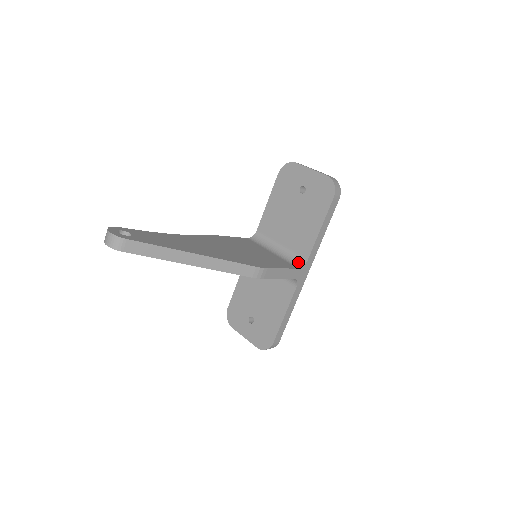
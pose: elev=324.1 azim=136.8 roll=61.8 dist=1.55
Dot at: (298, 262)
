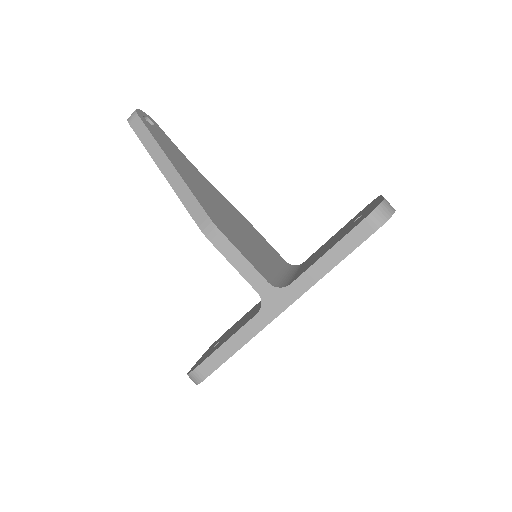
Dot at: (282, 284)
